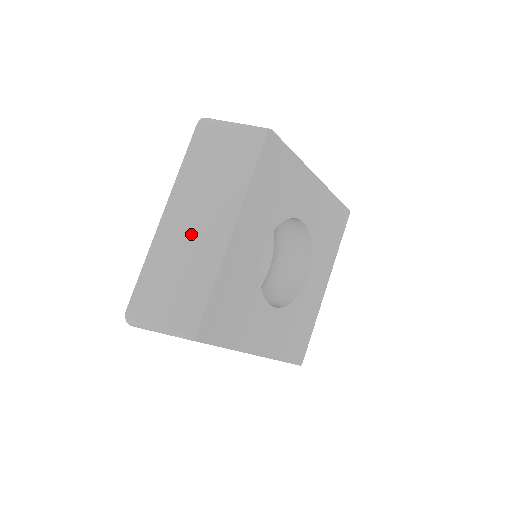
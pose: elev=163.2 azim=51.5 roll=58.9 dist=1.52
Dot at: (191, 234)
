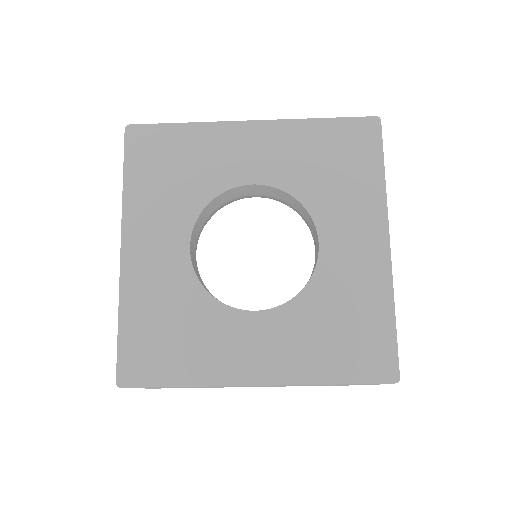
Dot at: occluded
